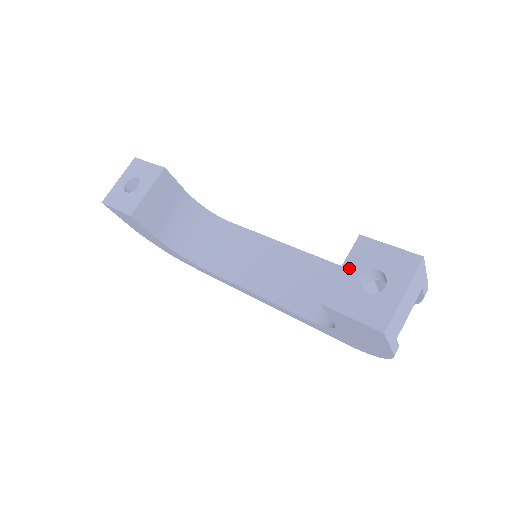
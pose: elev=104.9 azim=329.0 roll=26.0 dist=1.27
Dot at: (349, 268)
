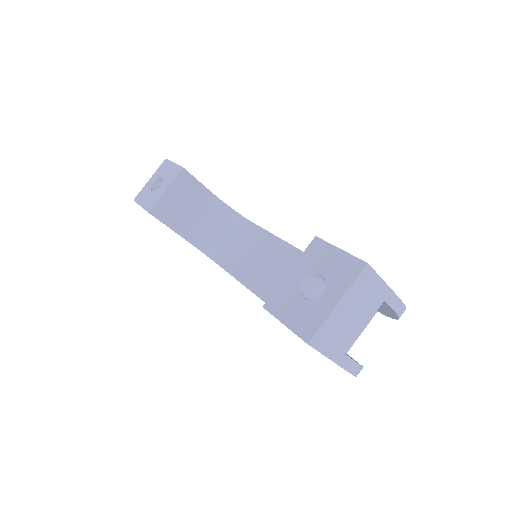
Dot at: (296, 271)
